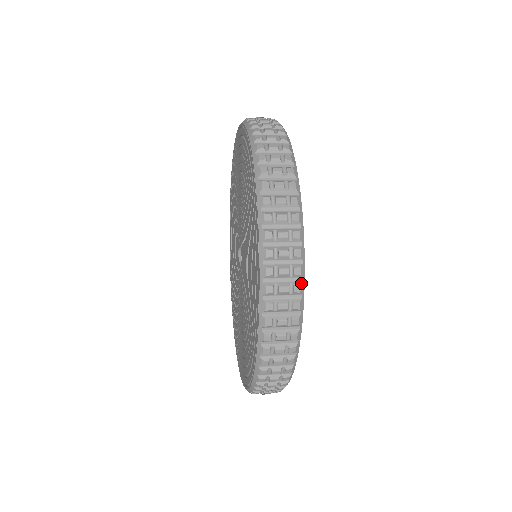
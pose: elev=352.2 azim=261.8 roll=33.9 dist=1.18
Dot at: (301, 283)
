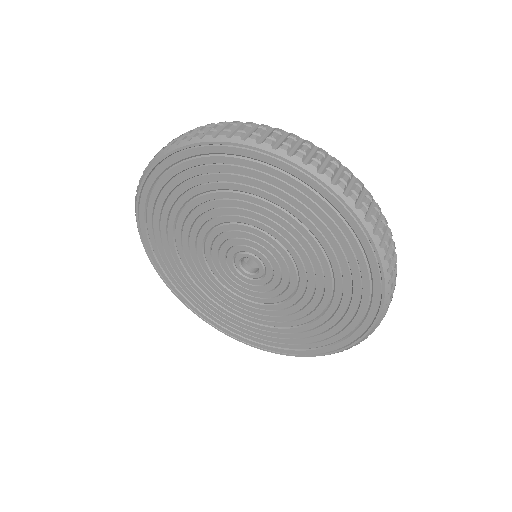
Dot at: occluded
